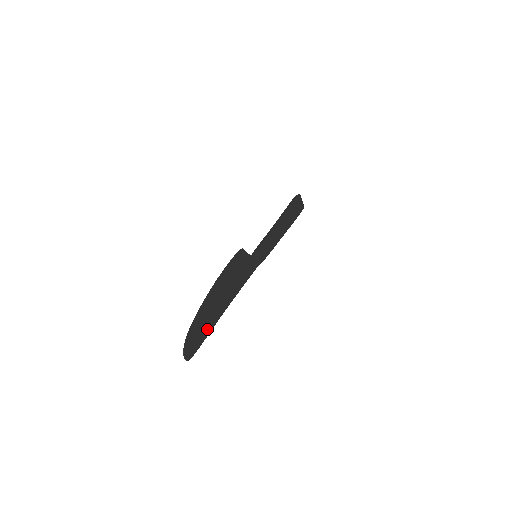
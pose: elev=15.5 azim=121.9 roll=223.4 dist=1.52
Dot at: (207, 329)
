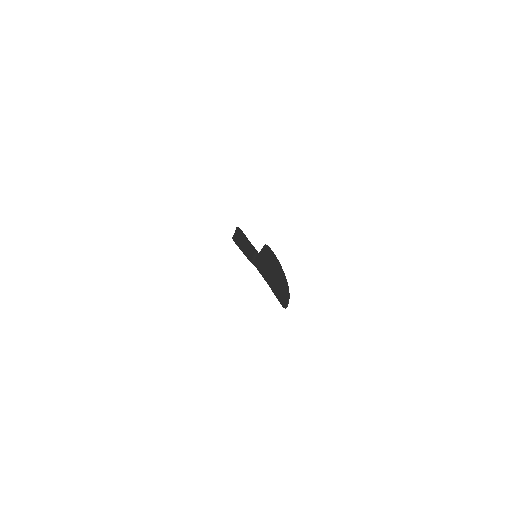
Dot at: occluded
